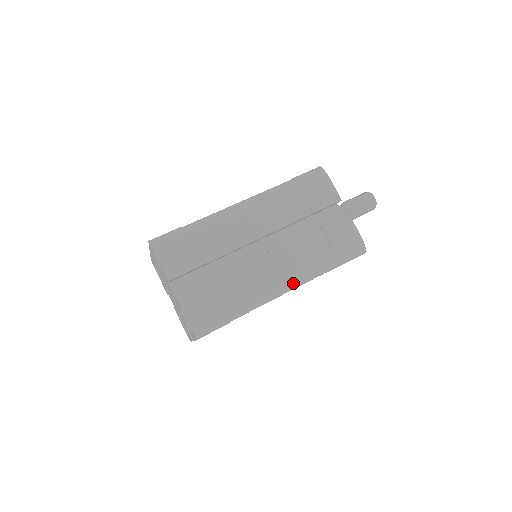
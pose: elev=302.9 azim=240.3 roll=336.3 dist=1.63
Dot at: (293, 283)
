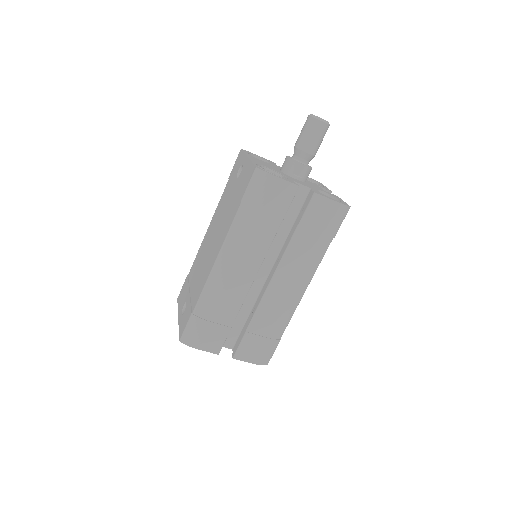
Dot at: (306, 282)
